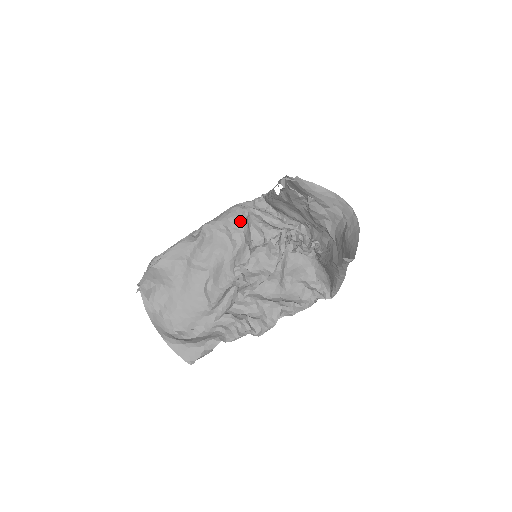
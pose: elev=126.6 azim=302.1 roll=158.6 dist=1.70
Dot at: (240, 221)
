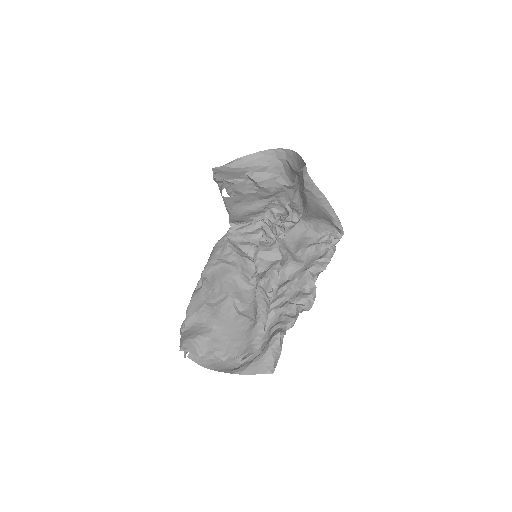
Dot at: (225, 247)
